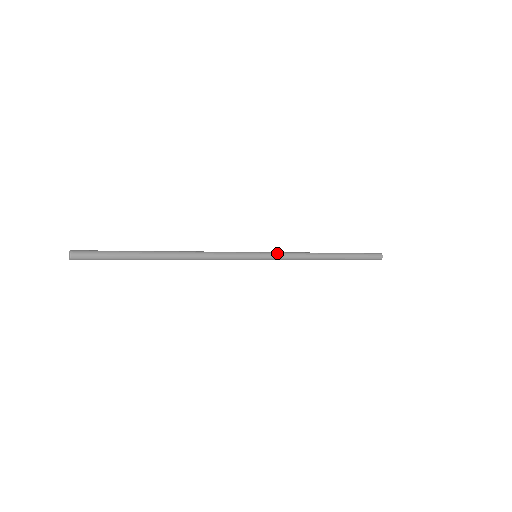
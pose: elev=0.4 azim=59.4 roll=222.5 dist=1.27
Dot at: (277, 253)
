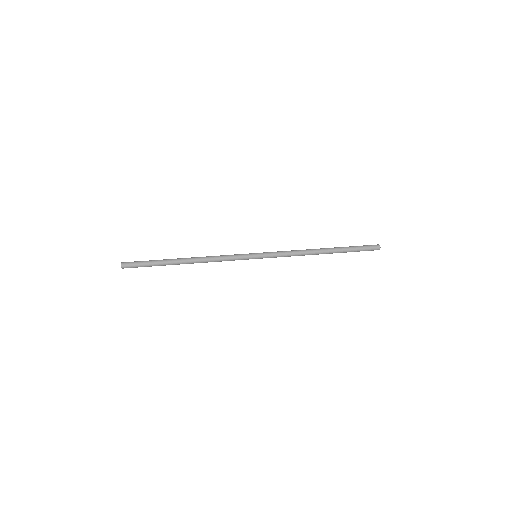
Dot at: (274, 253)
